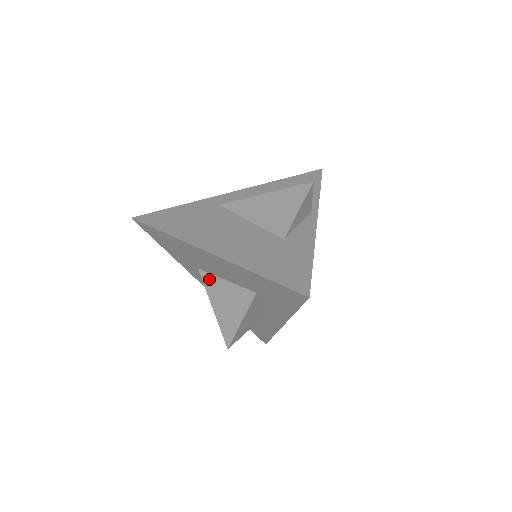
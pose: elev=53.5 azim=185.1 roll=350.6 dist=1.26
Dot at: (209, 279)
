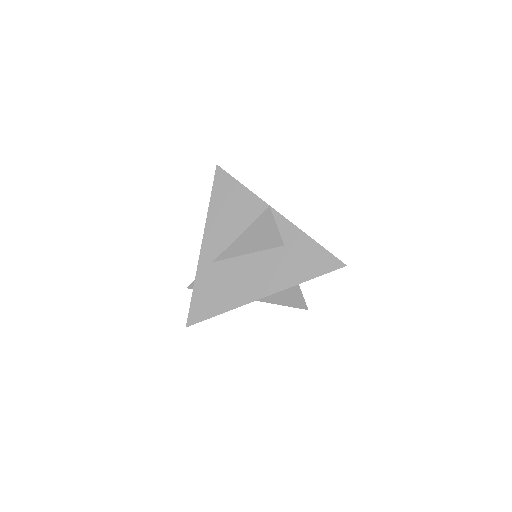
Dot at: occluded
